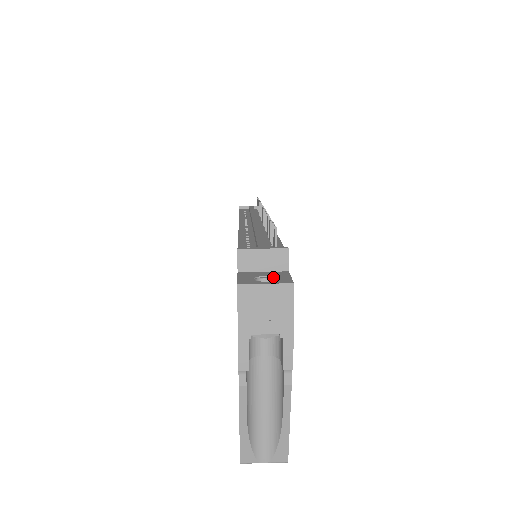
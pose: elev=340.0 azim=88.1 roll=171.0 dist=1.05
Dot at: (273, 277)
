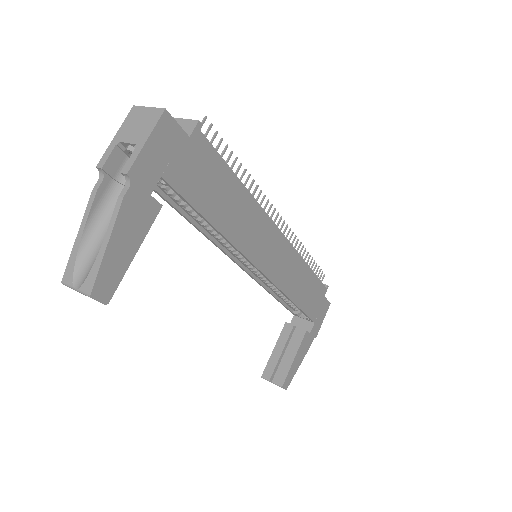
Dot at: occluded
